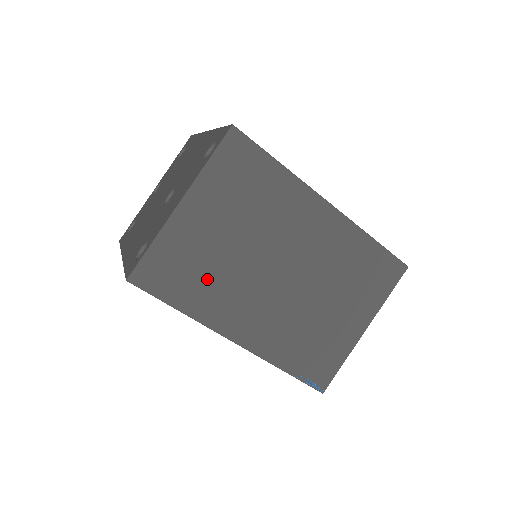
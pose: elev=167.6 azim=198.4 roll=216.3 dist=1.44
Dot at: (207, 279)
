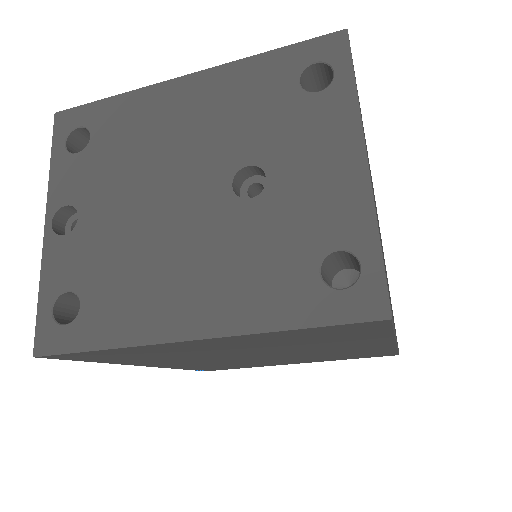
Dot at: occluded
